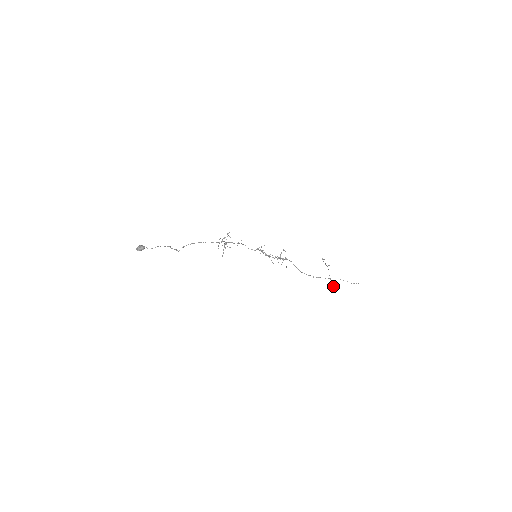
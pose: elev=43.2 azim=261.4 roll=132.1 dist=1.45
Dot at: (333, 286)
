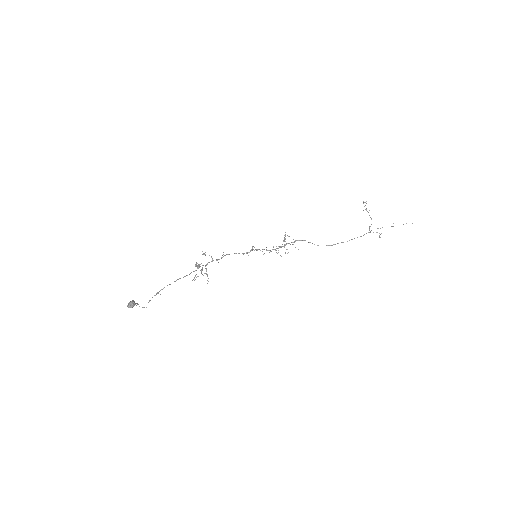
Dot at: (379, 237)
